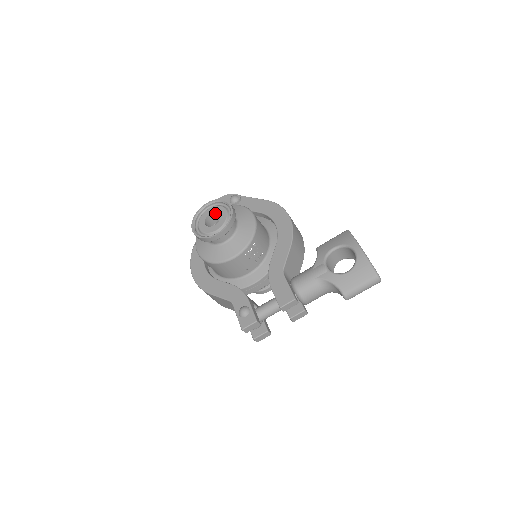
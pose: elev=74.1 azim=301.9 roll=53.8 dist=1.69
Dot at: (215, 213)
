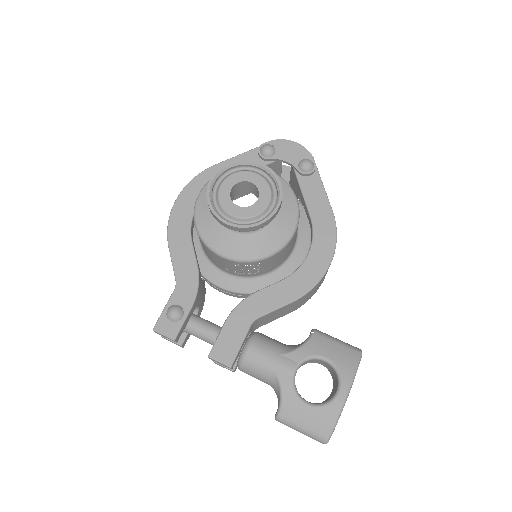
Dot at: (256, 187)
